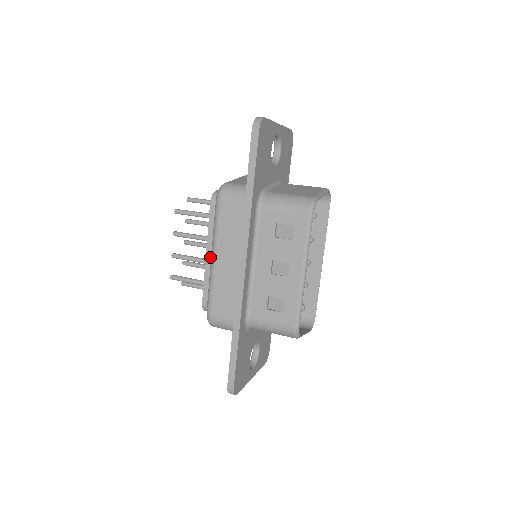
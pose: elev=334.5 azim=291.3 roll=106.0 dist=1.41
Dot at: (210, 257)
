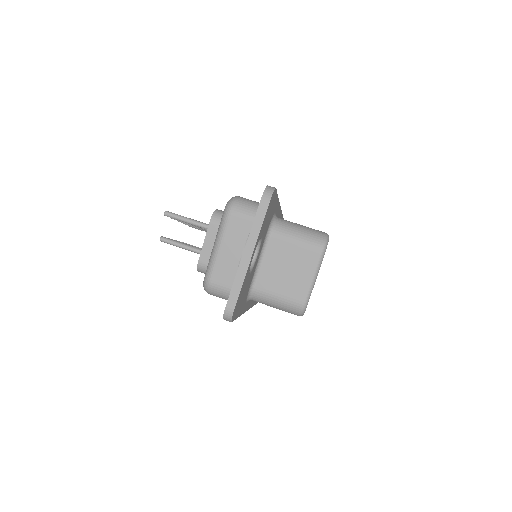
Dot at: occluded
